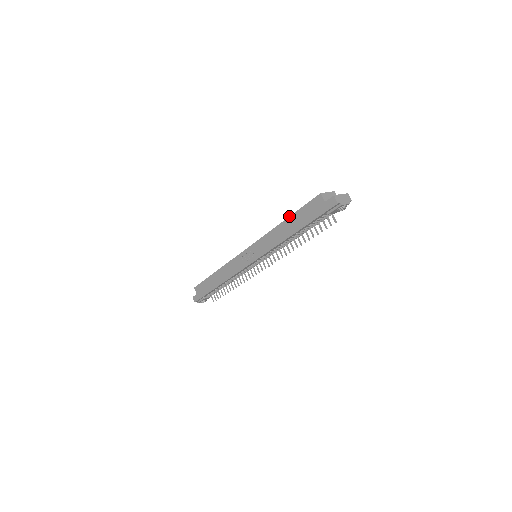
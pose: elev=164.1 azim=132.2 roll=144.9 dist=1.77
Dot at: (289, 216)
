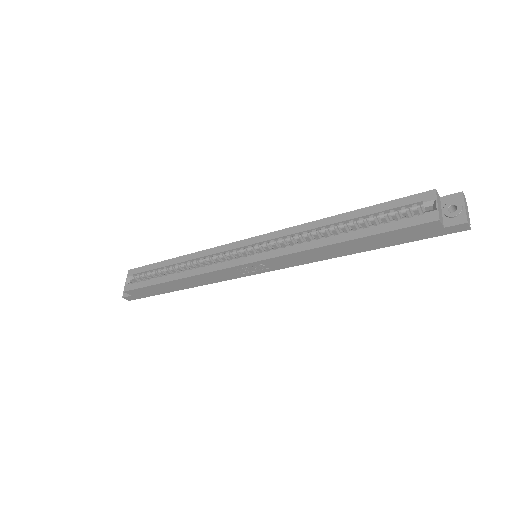
Dot at: (358, 239)
